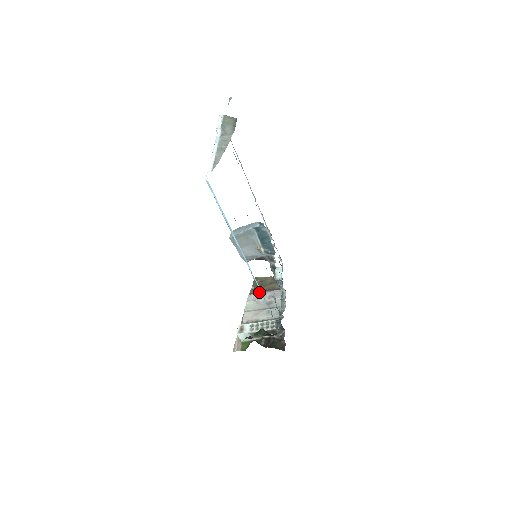
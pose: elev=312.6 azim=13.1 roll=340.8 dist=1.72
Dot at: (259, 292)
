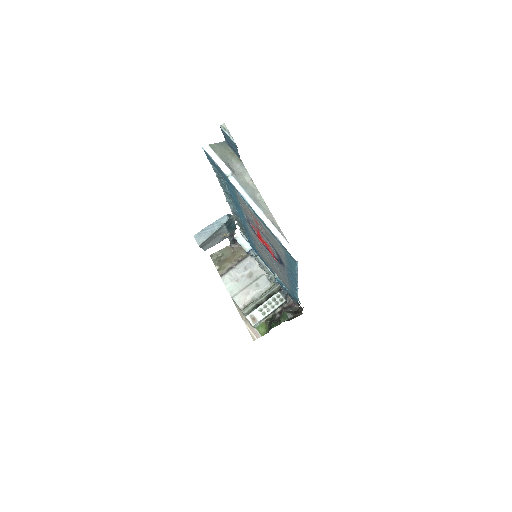
Dot at: (229, 269)
